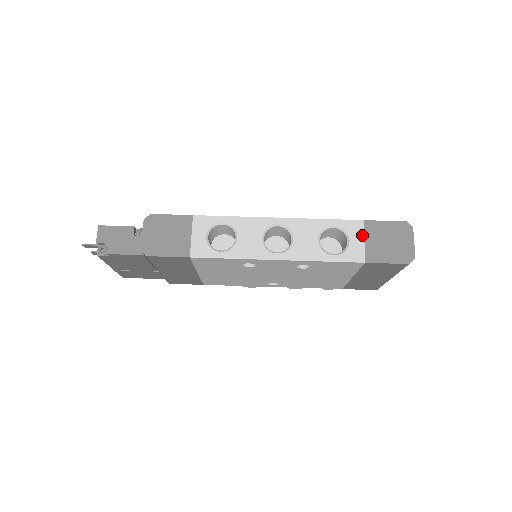
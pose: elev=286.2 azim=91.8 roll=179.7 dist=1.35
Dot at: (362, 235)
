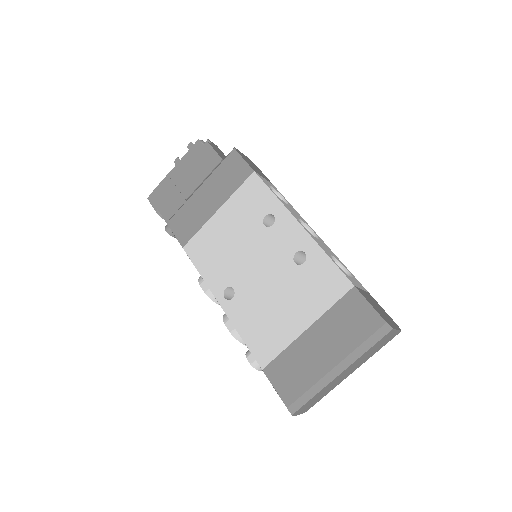
Dot at: (363, 289)
